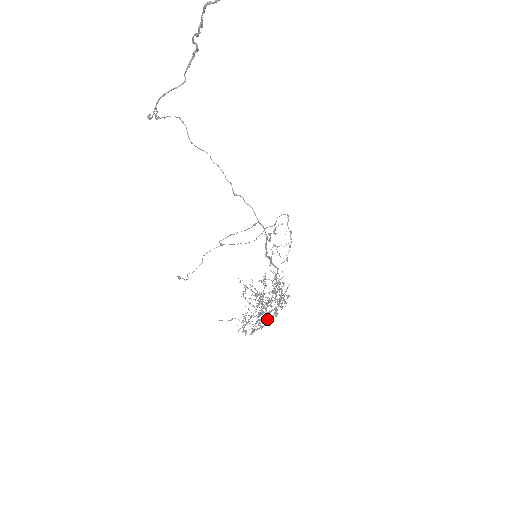
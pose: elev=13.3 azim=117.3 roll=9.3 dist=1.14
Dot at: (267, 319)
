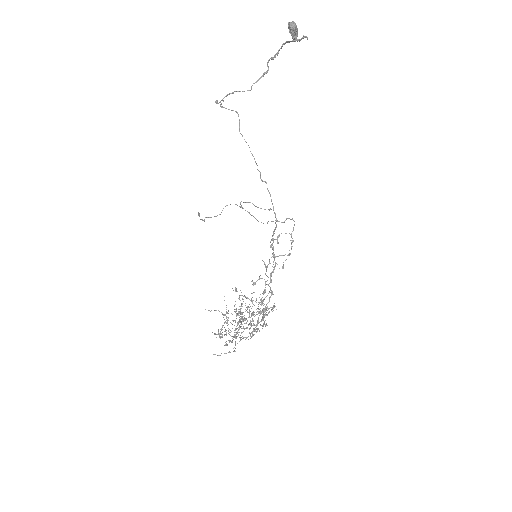
Dot at: (243, 337)
